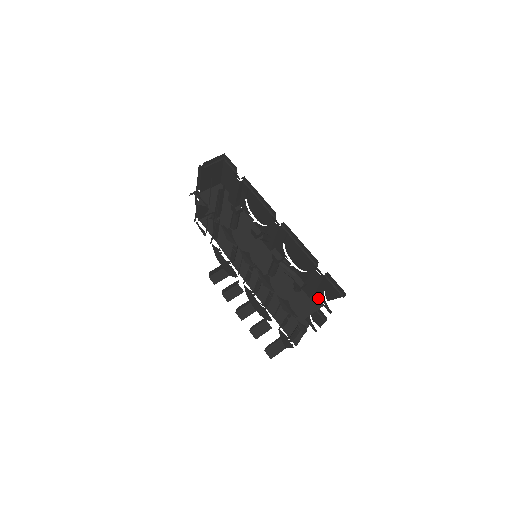
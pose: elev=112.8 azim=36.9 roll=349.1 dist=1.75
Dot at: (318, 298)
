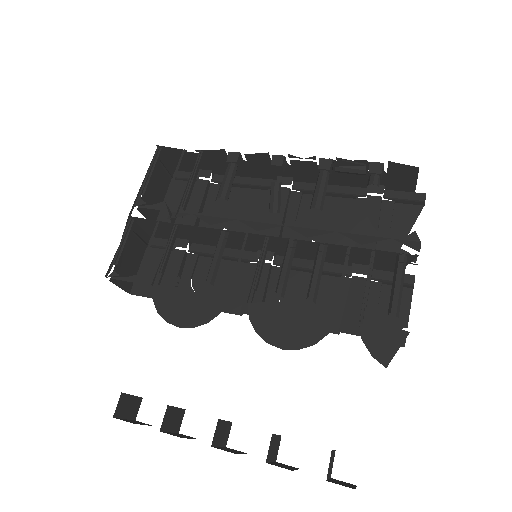
Dot at: occluded
